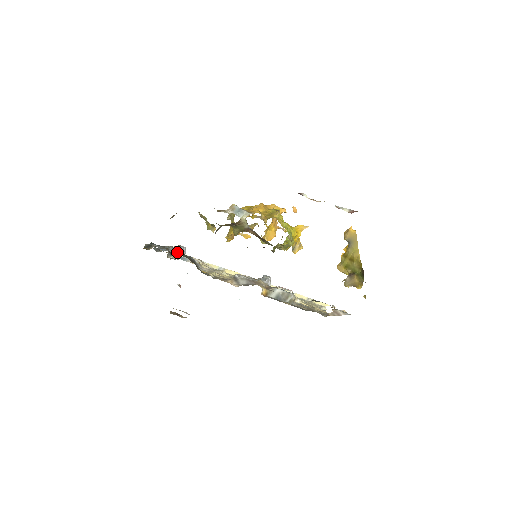
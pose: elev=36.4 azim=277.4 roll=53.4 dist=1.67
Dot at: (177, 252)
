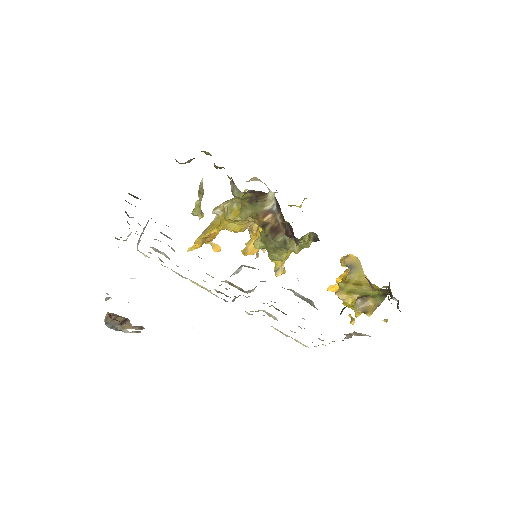
Dot at: (141, 234)
